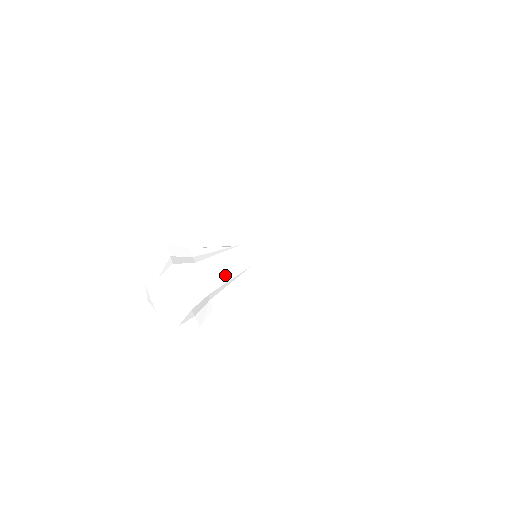
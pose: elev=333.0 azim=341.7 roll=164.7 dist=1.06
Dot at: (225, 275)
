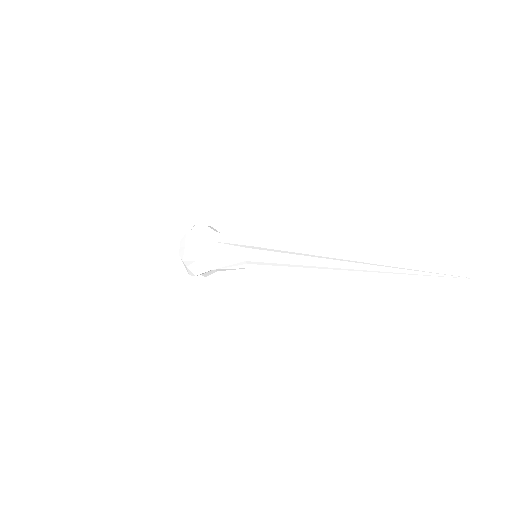
Dot at: (226, 264)
